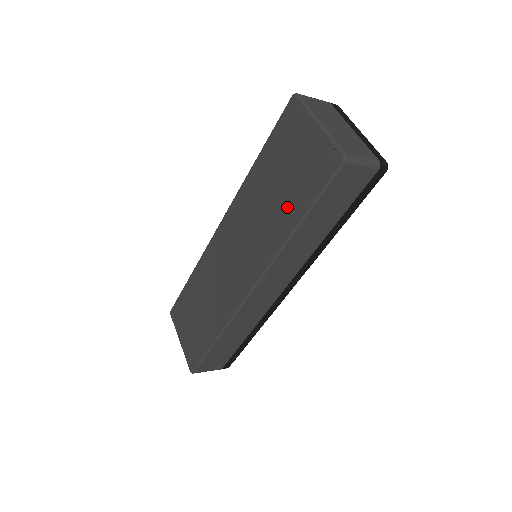
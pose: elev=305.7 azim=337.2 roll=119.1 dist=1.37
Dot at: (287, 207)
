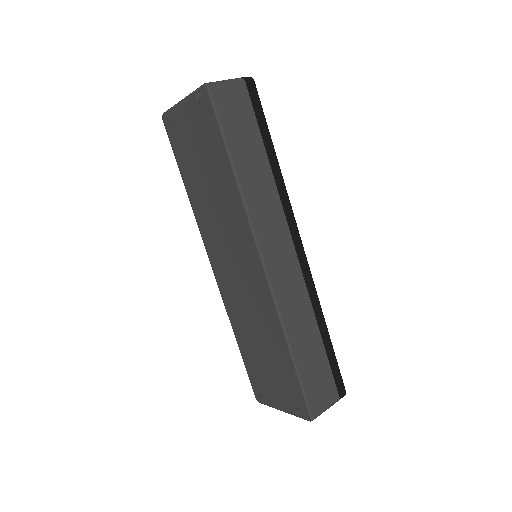
Dot at: (218, 171)
